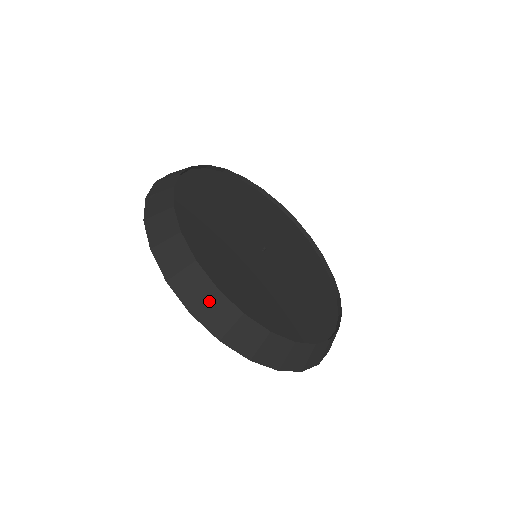
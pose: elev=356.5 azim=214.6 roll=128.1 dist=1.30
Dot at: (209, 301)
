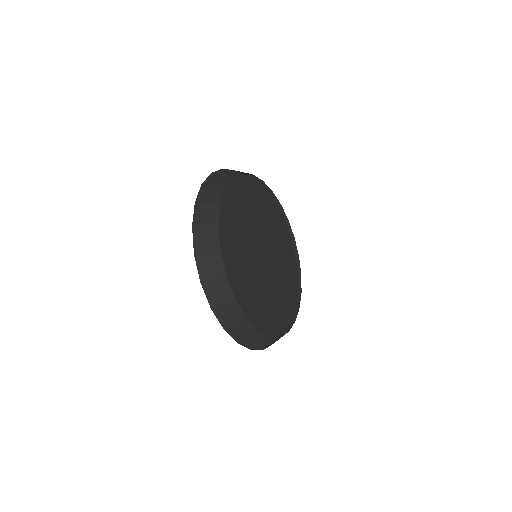
Dot at: (238, 323)
